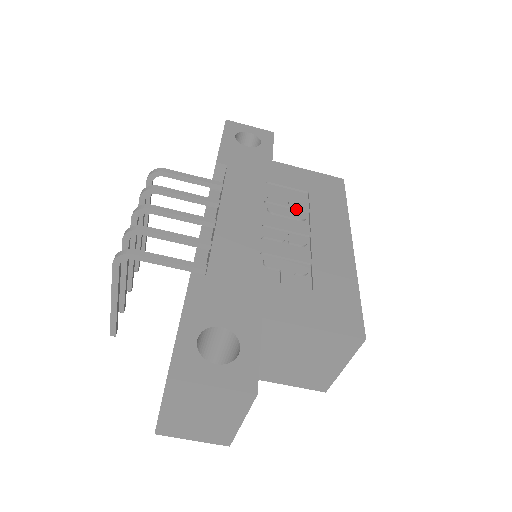
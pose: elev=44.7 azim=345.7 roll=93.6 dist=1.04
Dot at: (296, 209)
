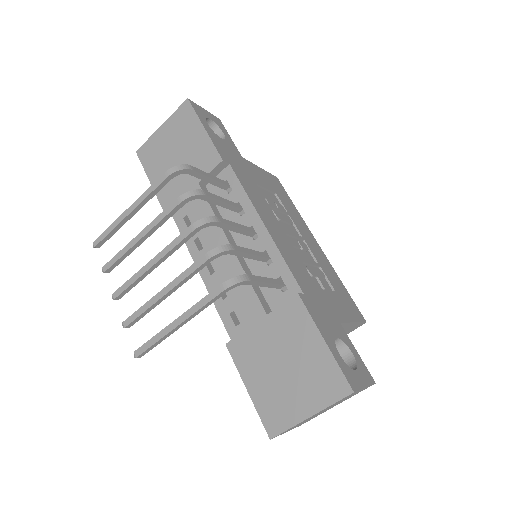
Dot at: (283, 213)
